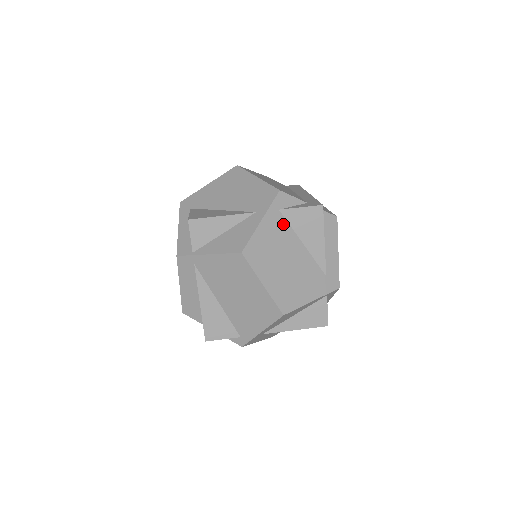
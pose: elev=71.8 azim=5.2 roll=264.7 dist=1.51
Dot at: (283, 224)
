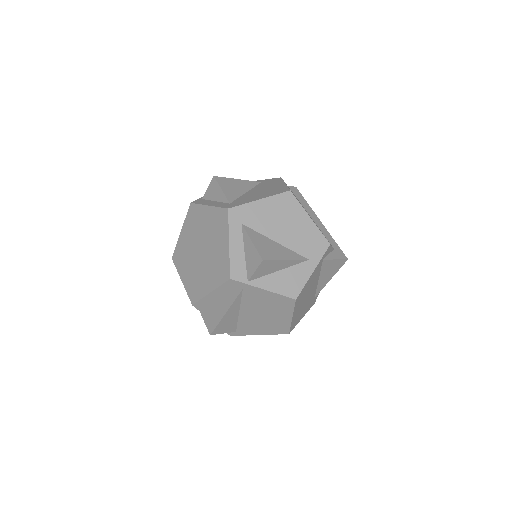
Dot at: (319, 270)
